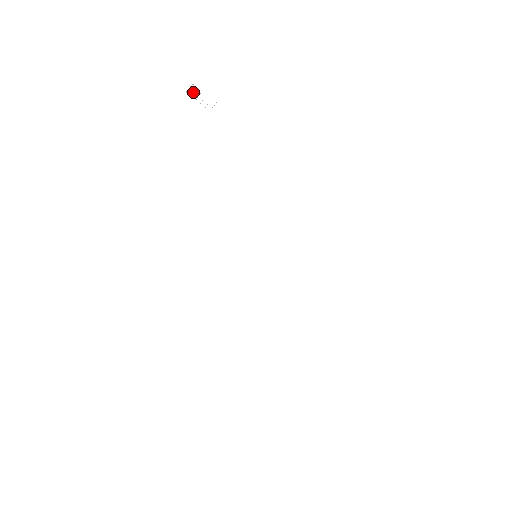
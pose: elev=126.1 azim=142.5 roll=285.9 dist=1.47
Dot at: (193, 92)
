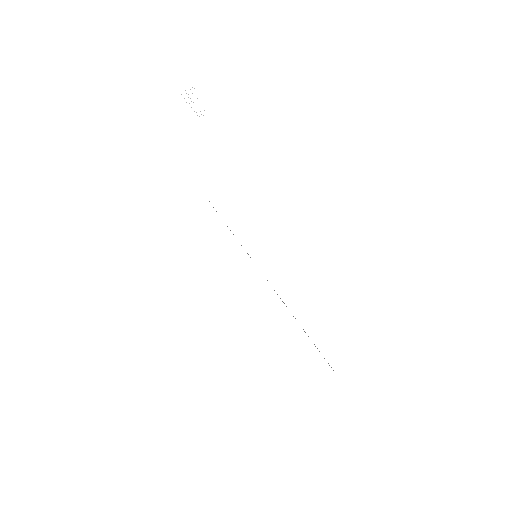
Dot at: occluded
